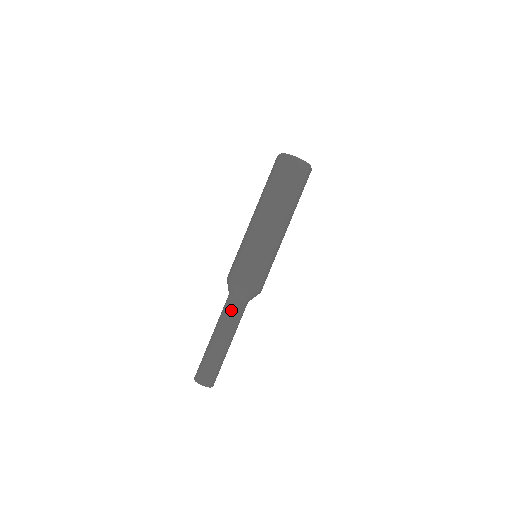
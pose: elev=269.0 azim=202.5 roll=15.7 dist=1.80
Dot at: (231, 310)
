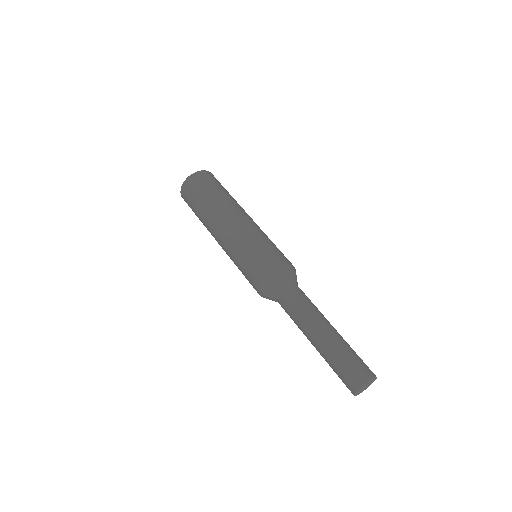
Dot at: (287, 309)
